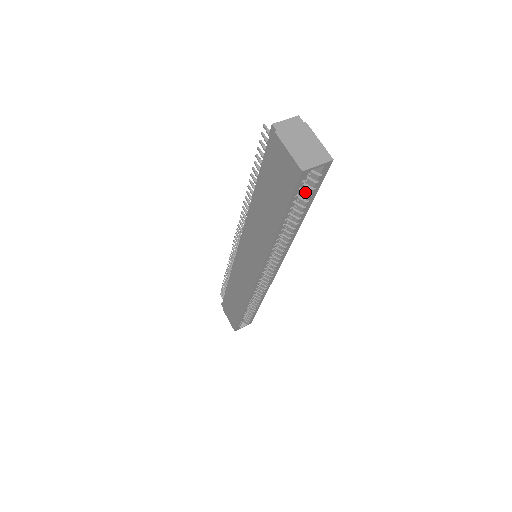
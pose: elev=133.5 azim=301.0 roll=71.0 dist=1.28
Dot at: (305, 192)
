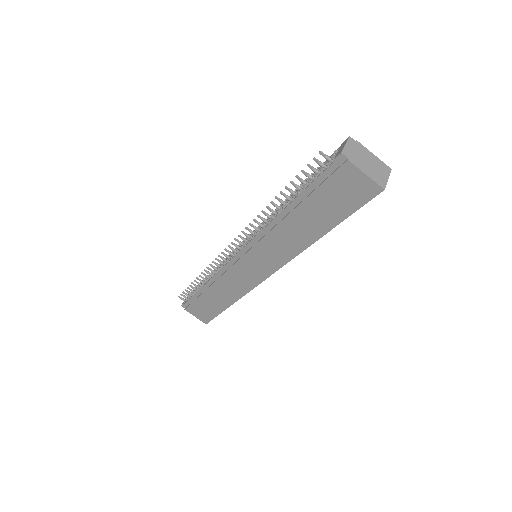
Dot at: occluded
